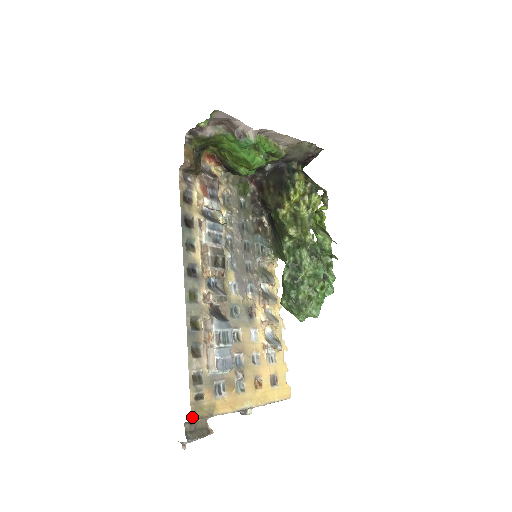
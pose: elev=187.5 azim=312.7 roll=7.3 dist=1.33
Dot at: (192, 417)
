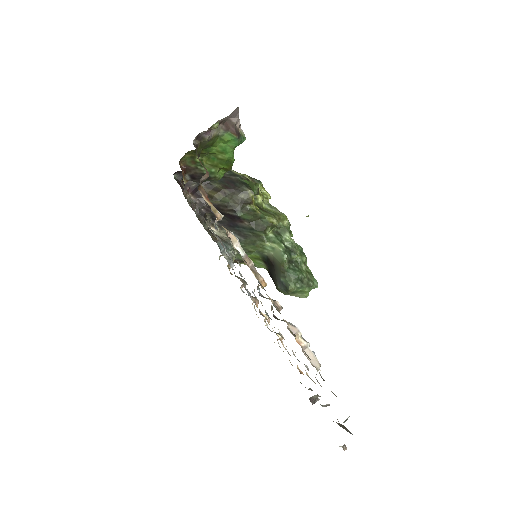
Dot at: occluded
